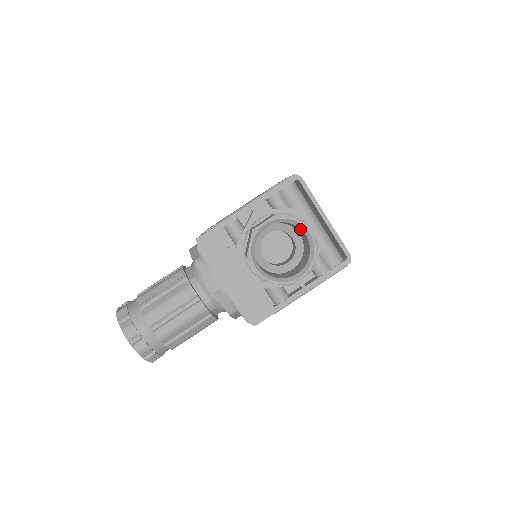
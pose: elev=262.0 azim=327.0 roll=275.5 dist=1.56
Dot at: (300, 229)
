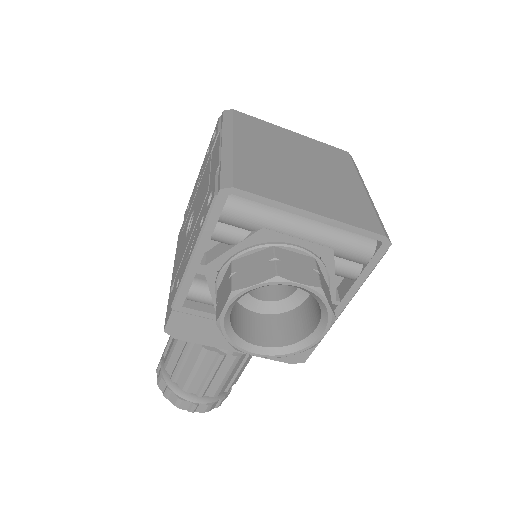
Dot at: occluded
